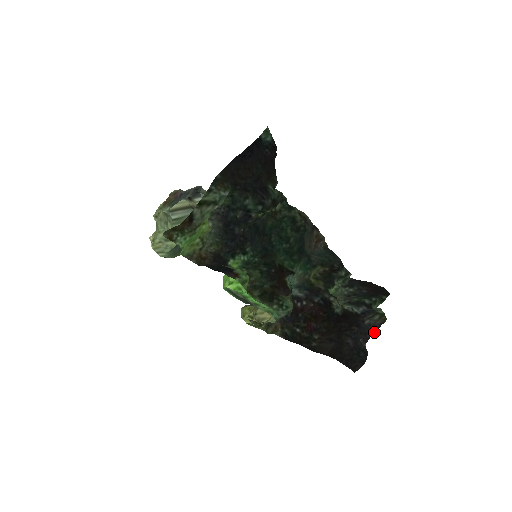
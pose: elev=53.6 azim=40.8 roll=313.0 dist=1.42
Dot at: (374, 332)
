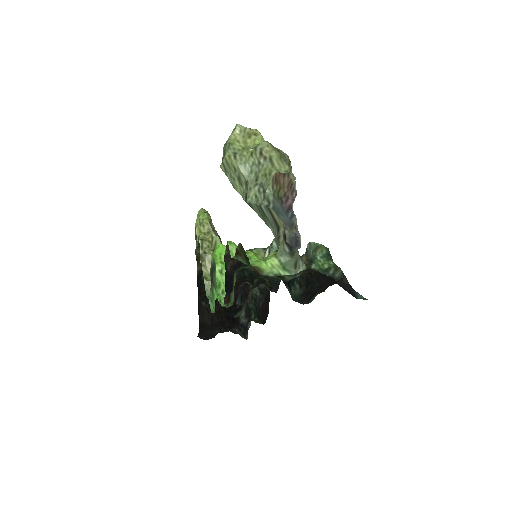
Dot at: occluded
